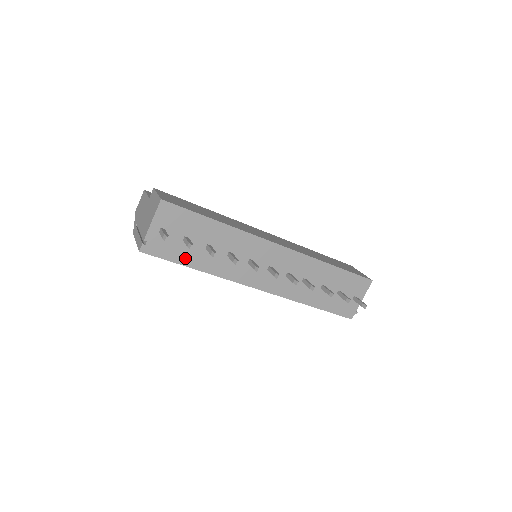
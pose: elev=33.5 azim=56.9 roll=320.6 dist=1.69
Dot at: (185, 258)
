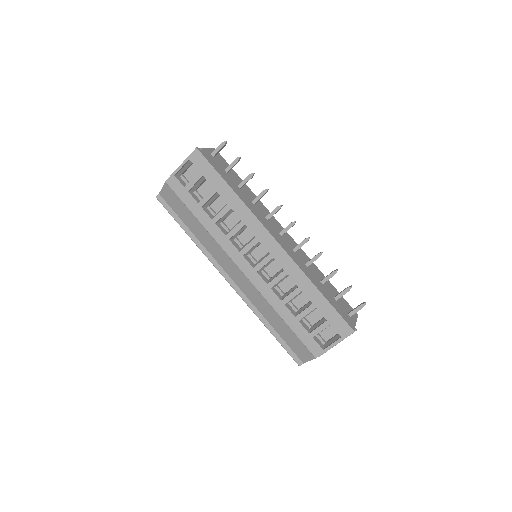
Dot at: (224, 177)
